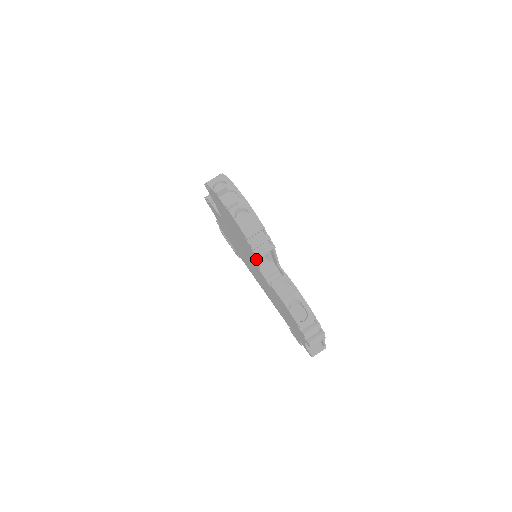
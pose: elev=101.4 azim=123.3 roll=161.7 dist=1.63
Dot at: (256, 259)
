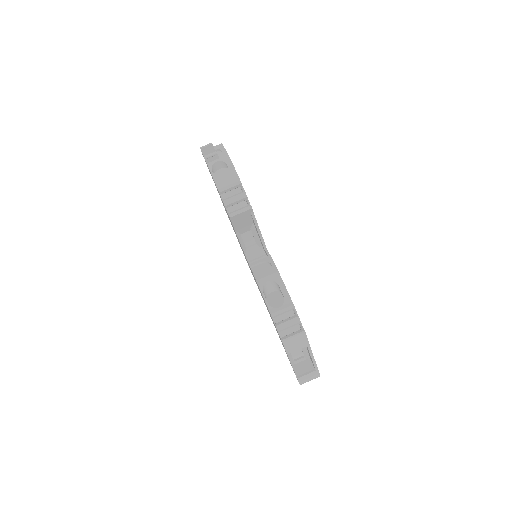
Dot at: (238, 233)
